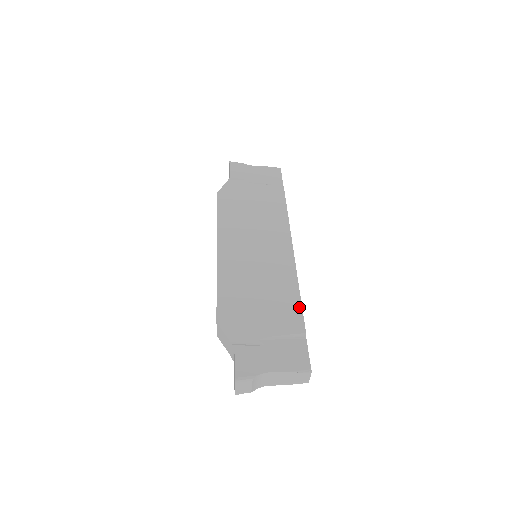
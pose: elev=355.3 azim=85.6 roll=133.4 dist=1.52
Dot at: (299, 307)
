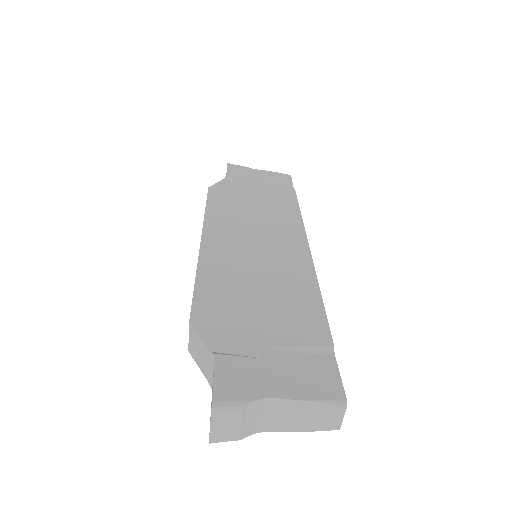
Dot at: (321, 312)
